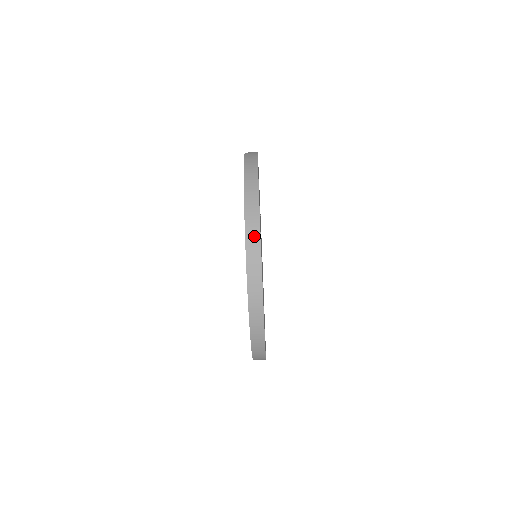
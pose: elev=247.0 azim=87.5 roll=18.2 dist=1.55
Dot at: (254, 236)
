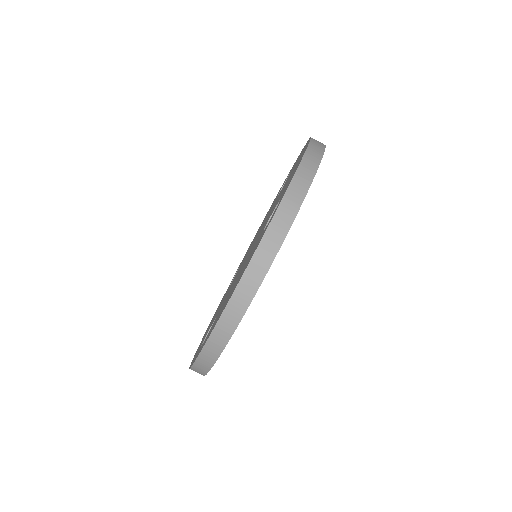
Dot at: occluded
